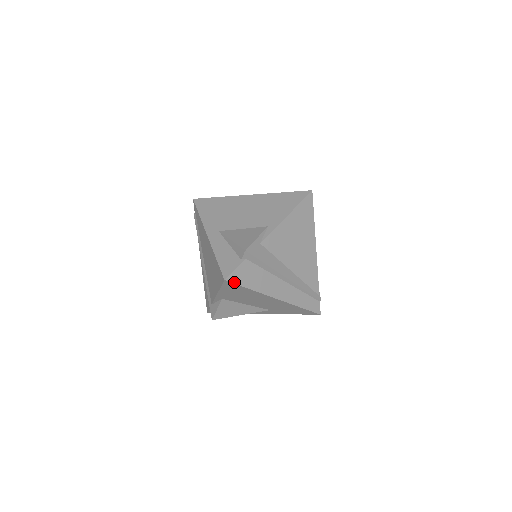
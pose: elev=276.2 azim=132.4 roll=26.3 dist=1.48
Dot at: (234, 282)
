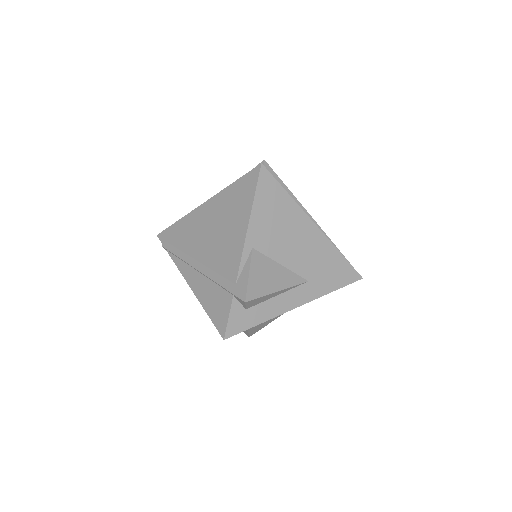
Dot at: (270, 174)
